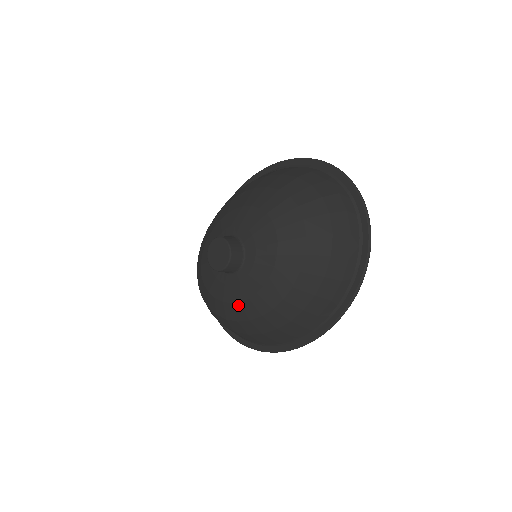
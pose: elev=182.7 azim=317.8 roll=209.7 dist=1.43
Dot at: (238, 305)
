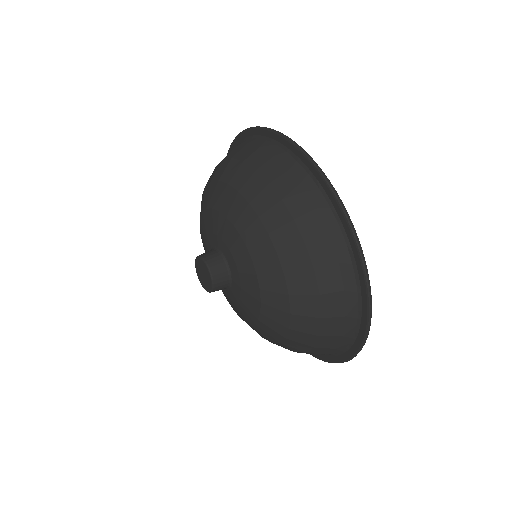
Dot at: occluded
